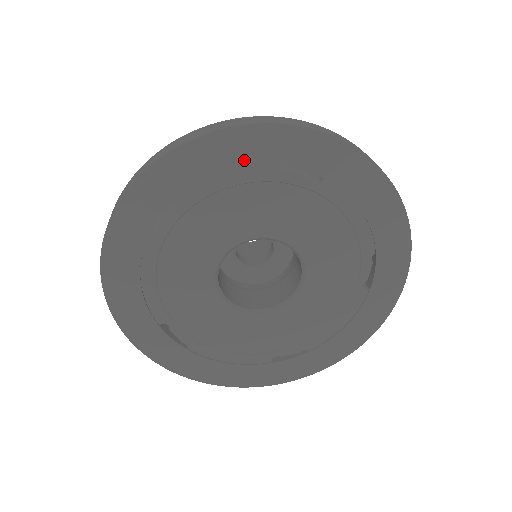
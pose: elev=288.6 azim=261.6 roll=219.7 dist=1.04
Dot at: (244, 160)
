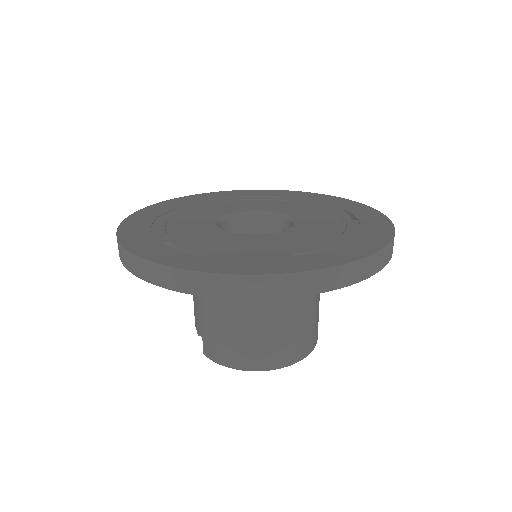
Dot at: (228, 196)
